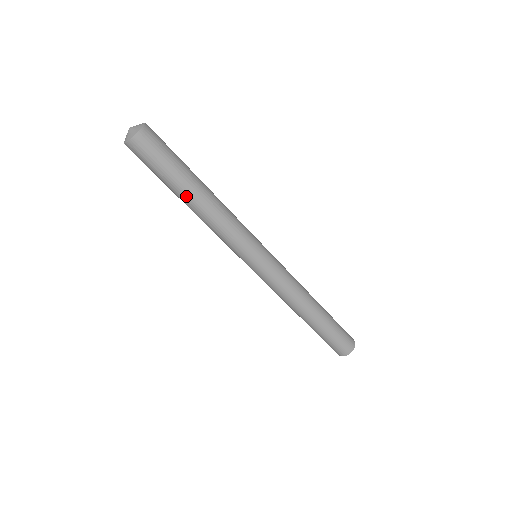
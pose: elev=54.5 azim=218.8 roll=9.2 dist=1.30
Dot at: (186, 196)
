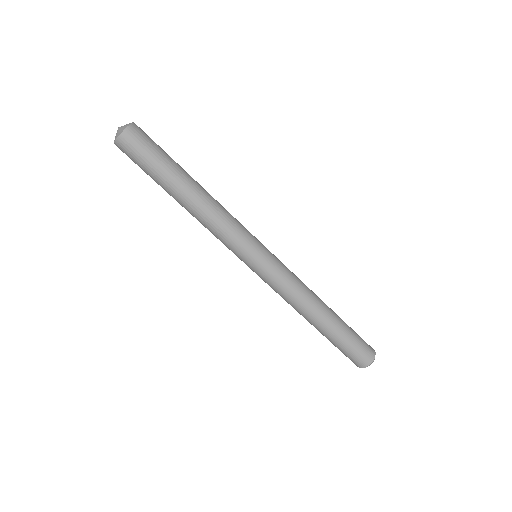
Dot at: (177, 192)
